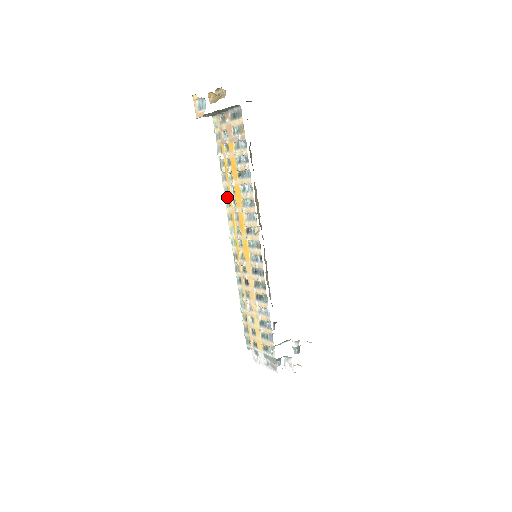
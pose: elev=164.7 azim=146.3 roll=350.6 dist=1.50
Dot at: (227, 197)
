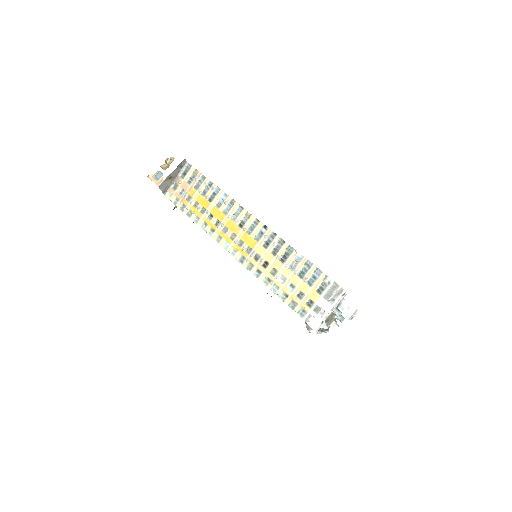
Dot at: (208, 228)
